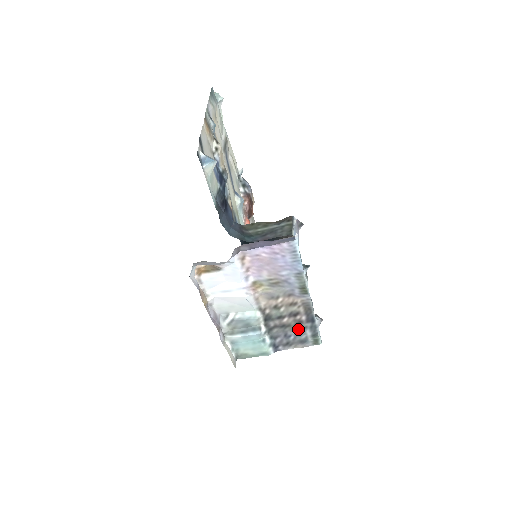
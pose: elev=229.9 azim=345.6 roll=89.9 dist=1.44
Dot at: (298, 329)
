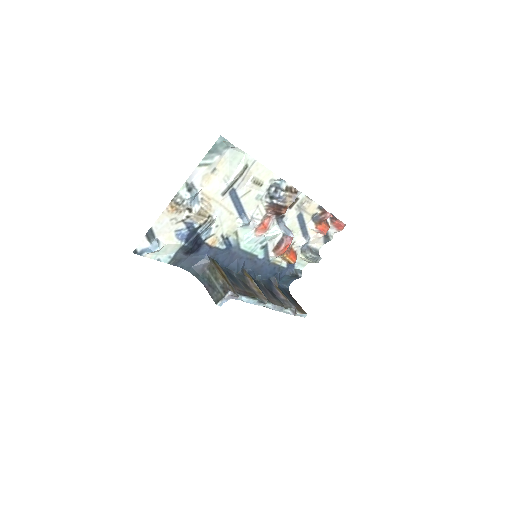
Dot at: occluded
